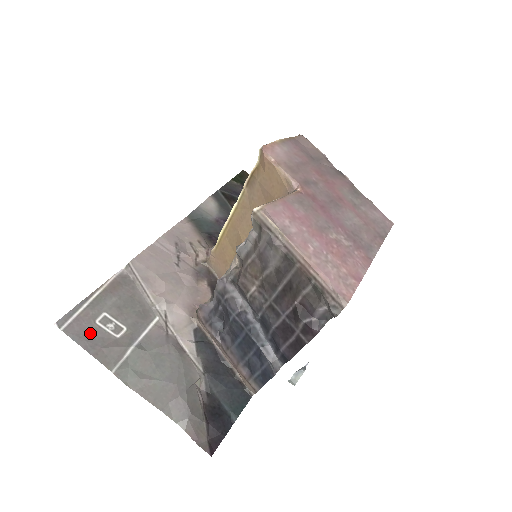
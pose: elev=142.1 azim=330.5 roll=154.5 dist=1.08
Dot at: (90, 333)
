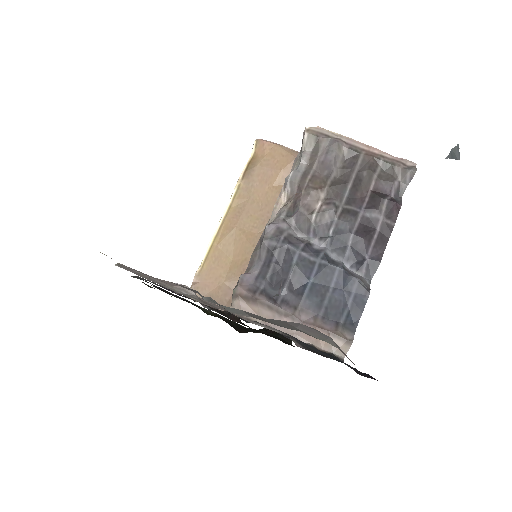
Dot at: occluded
